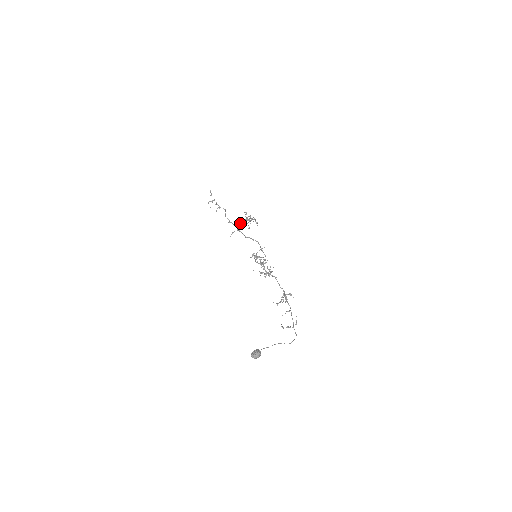
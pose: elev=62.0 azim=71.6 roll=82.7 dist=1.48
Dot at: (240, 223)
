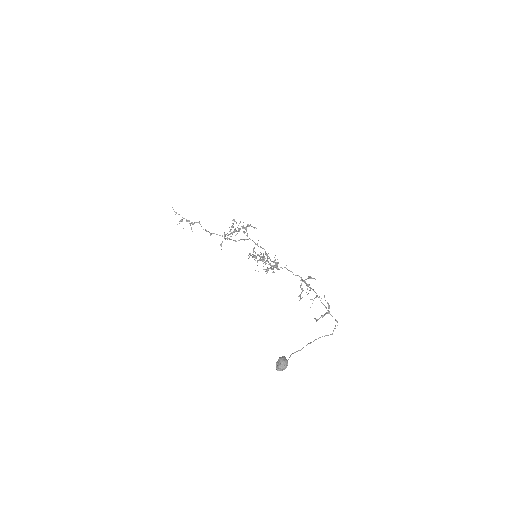
Dot at: (230, 233)
